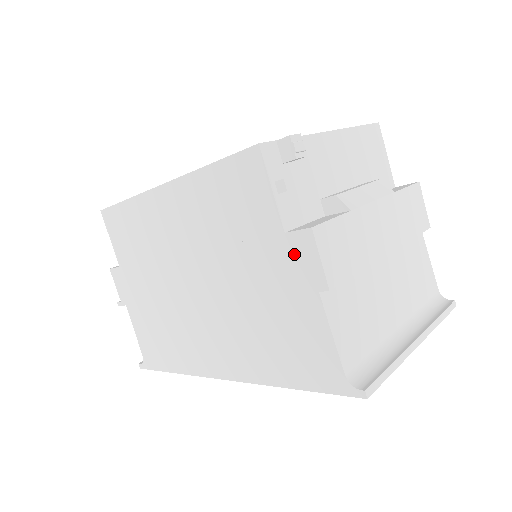
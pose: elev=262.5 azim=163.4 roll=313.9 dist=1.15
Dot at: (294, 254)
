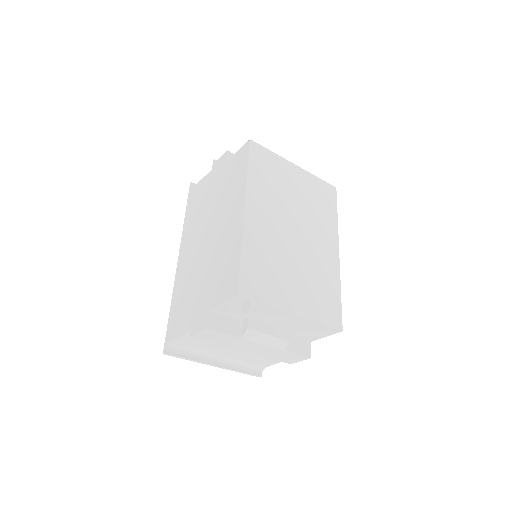
Dot at: (203, 316)
